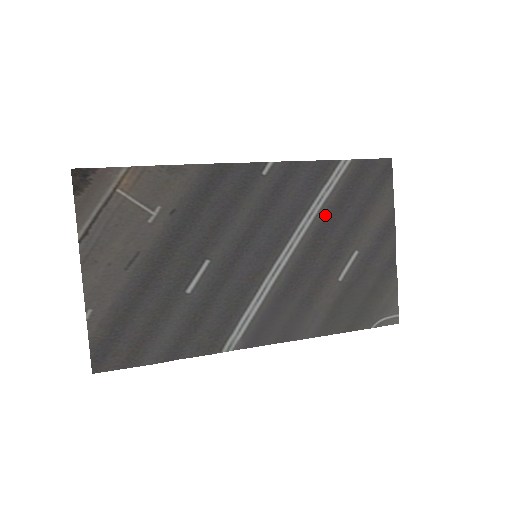
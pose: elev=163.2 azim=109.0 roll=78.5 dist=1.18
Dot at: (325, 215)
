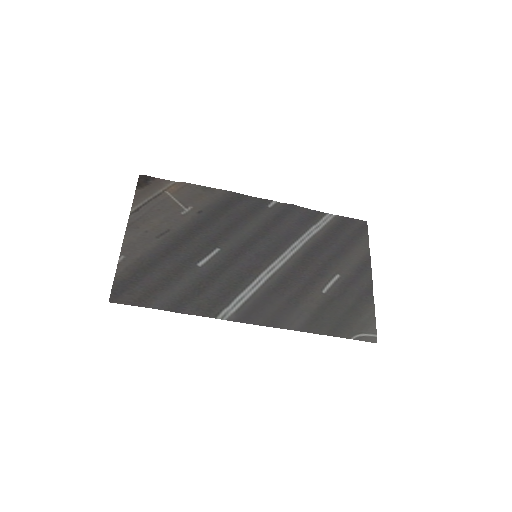
Dot at: (313, 244)
